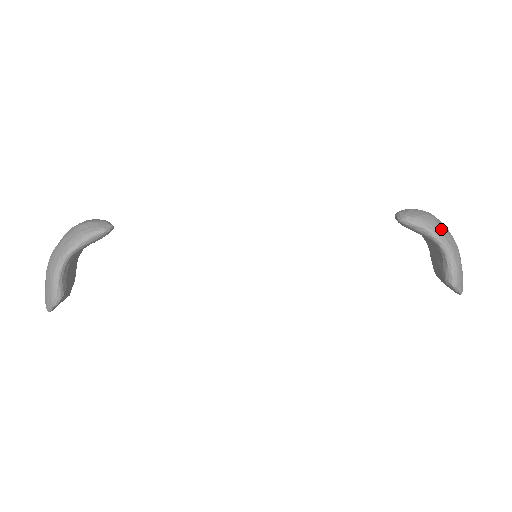
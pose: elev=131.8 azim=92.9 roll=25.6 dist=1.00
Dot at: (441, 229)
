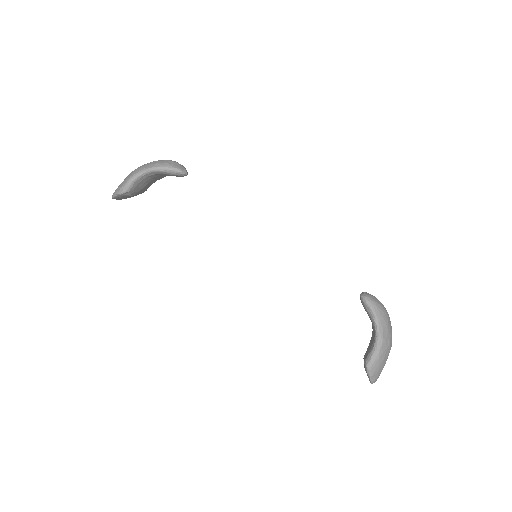
Dot at: (384, 322)
